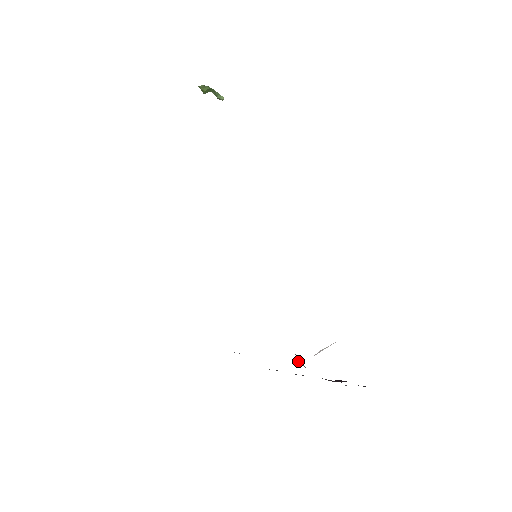
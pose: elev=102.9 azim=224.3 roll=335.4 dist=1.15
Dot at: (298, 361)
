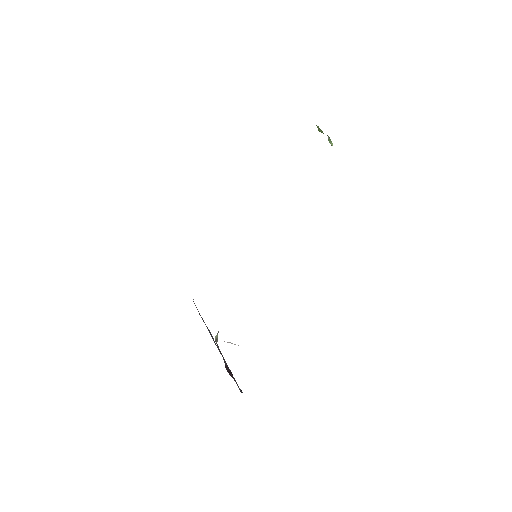
Dot at: (216, 336)
